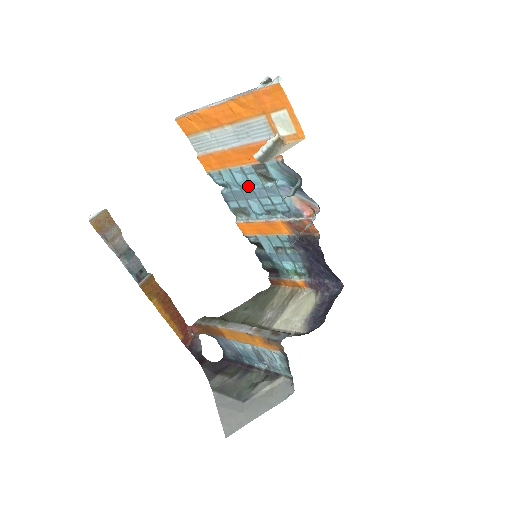
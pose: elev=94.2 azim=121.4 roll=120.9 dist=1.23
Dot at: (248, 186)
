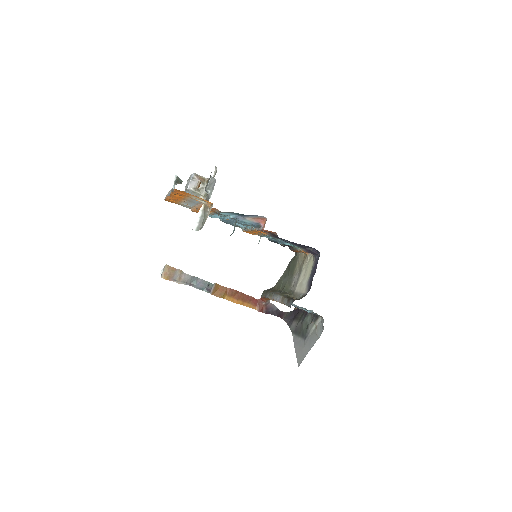
Dot at: (225, 218)
